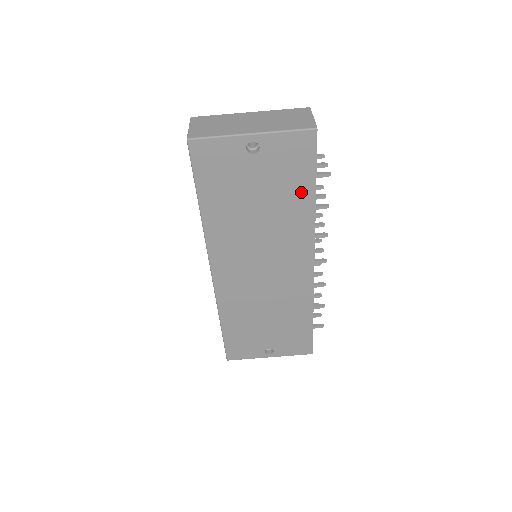
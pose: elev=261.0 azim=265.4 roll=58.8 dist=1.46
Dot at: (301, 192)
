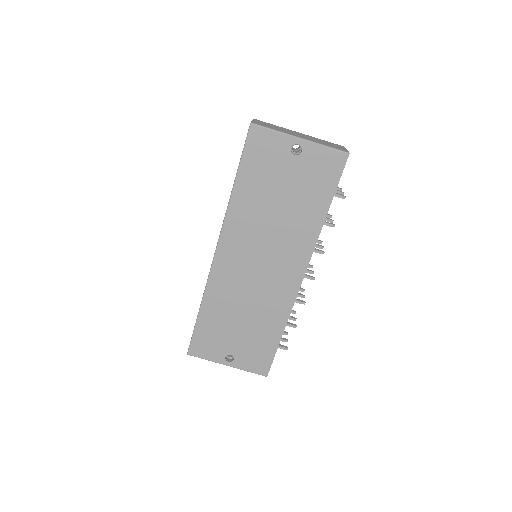
Dot at: (318, 203)
